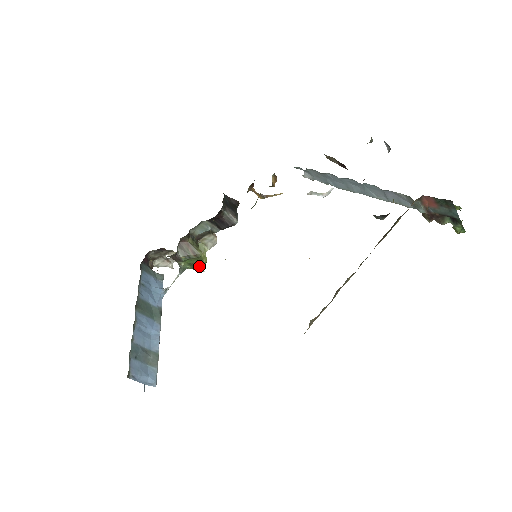
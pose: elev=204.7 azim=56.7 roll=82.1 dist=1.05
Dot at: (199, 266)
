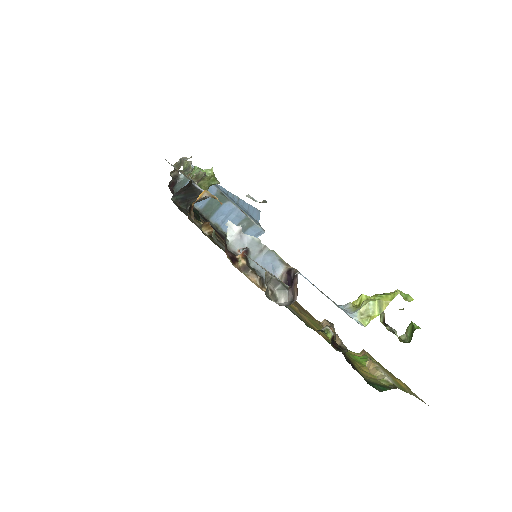
Dot at: occluded
